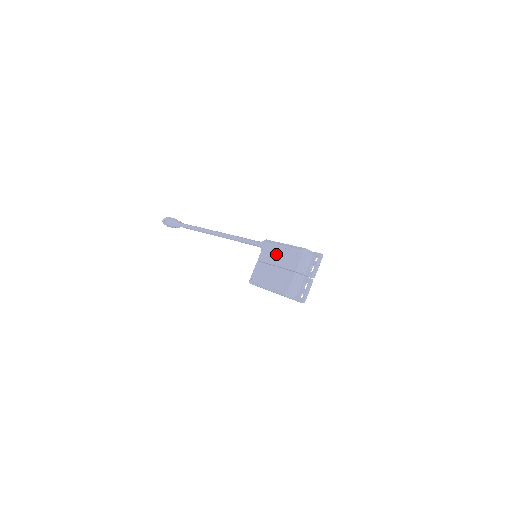
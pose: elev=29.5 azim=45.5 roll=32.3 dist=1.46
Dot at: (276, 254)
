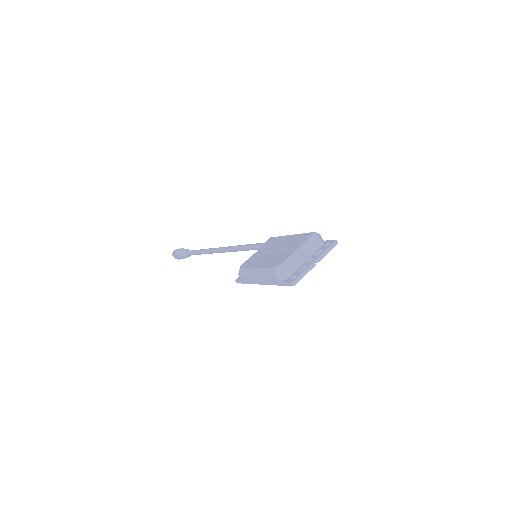
Dot at: (280, 242)
